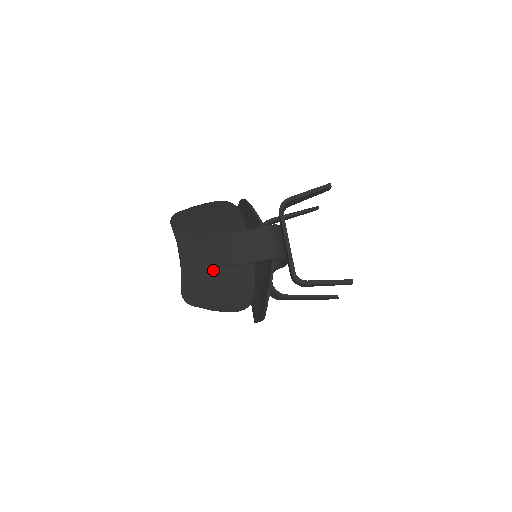
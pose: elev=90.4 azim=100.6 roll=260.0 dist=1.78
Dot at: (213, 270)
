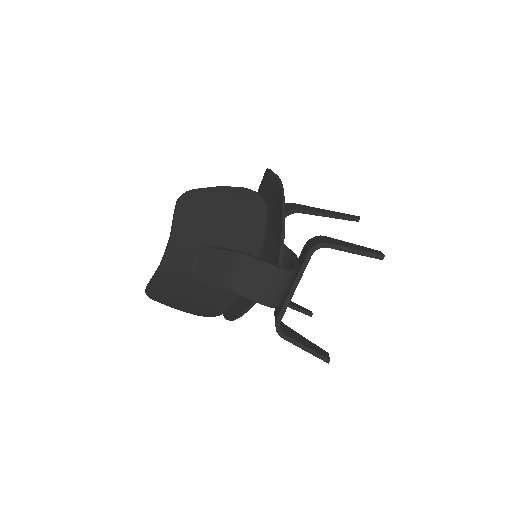
Dot at: (195, 281)
